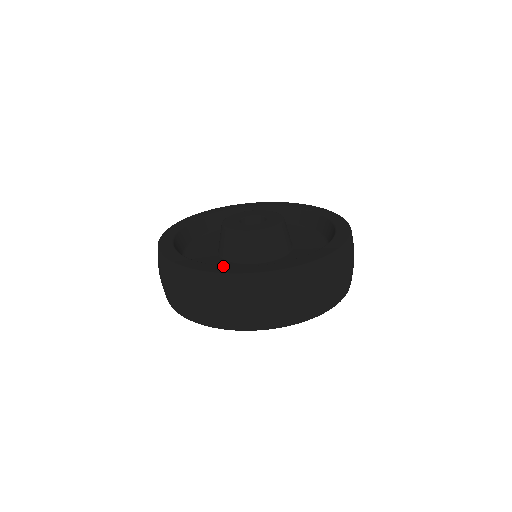
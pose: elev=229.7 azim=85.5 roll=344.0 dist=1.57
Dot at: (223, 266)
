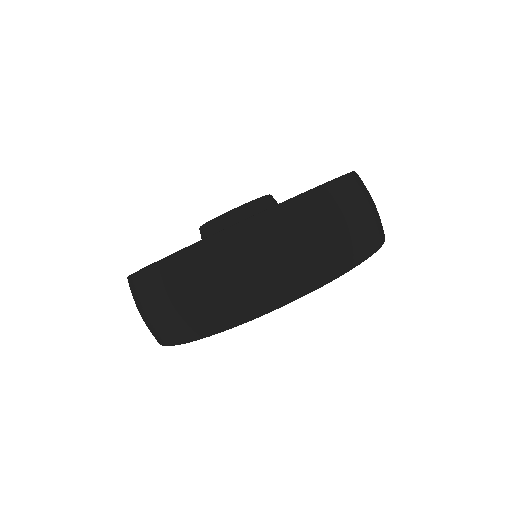
Dot at: occluded
